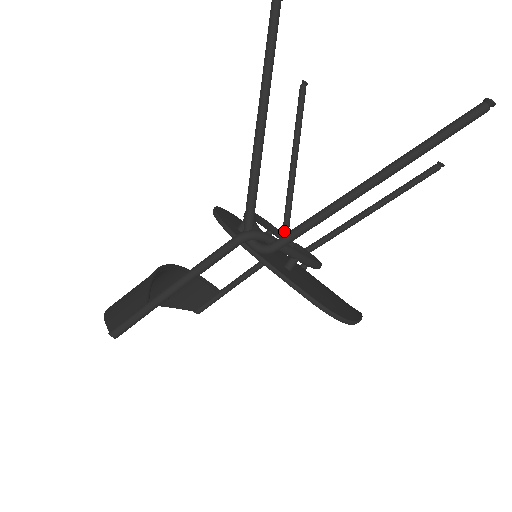
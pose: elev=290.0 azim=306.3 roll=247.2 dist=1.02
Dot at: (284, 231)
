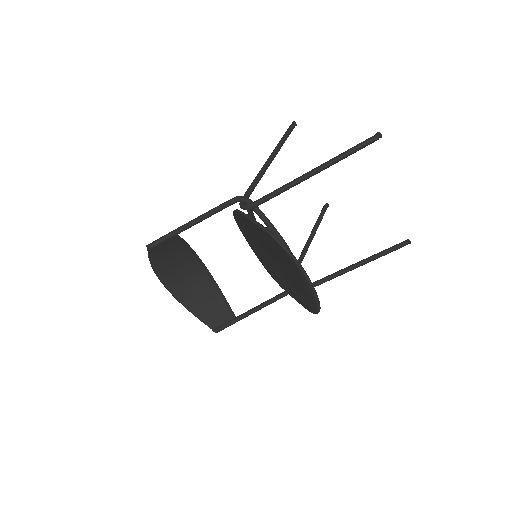
Dot at: occluded
